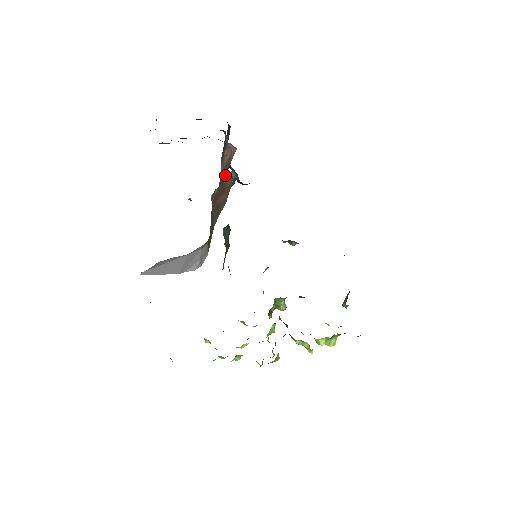
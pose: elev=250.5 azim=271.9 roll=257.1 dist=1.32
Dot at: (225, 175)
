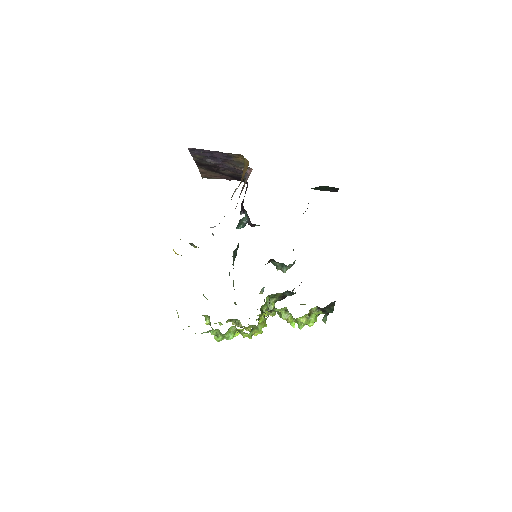
Dot at: (244, 168)
